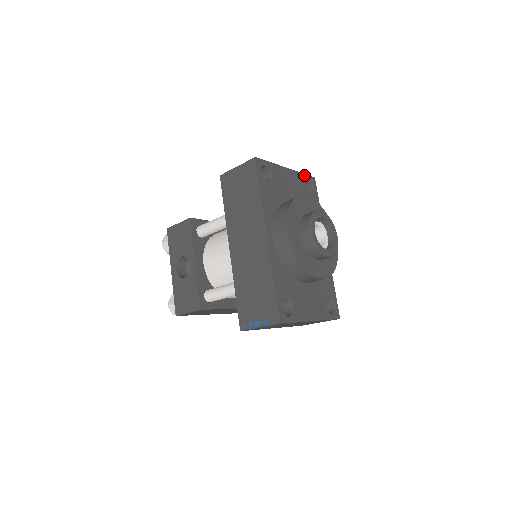
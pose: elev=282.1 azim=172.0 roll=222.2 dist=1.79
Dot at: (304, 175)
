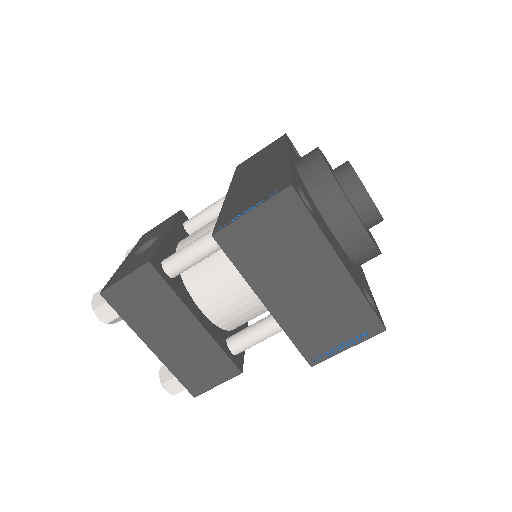
Dot at: occluded
